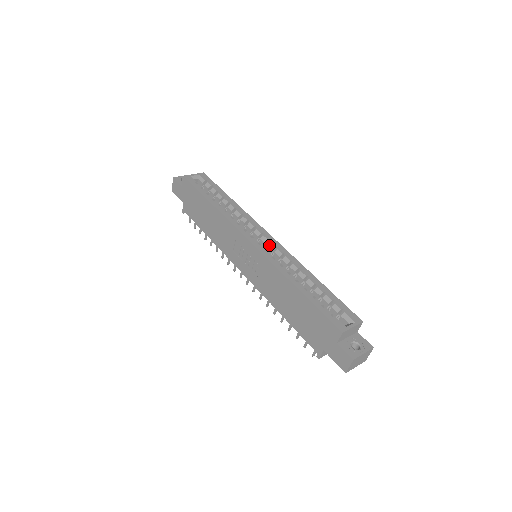
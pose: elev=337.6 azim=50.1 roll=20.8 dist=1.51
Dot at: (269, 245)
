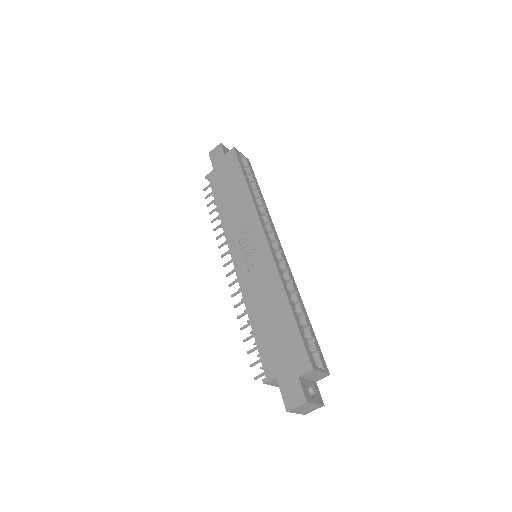
Dot at: (278, 254)
